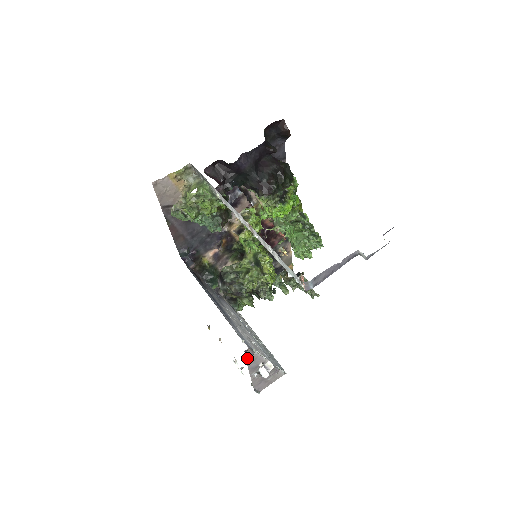
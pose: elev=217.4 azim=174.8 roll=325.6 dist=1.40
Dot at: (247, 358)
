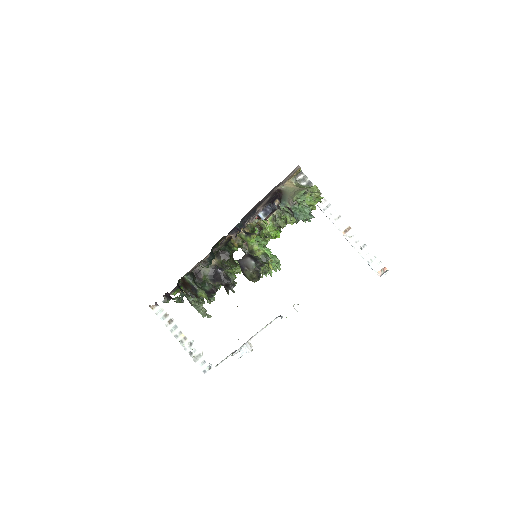
Dot at: occluded
